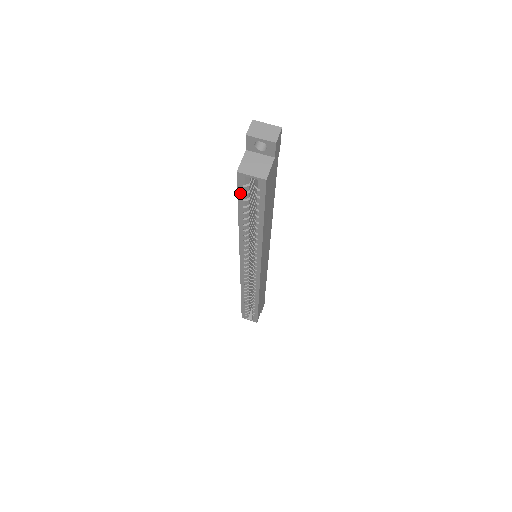
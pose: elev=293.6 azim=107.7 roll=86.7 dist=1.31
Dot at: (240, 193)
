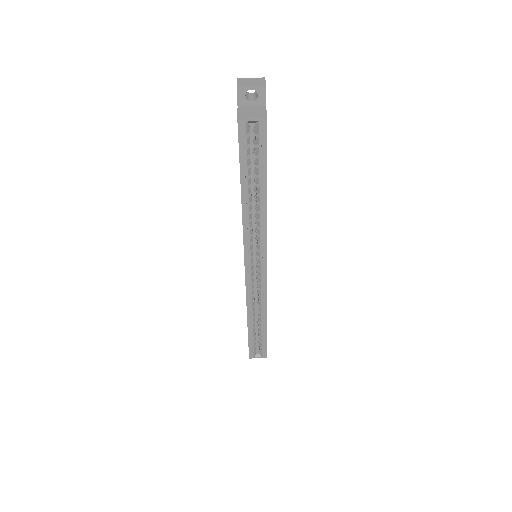
Dot at: (241, 149)
